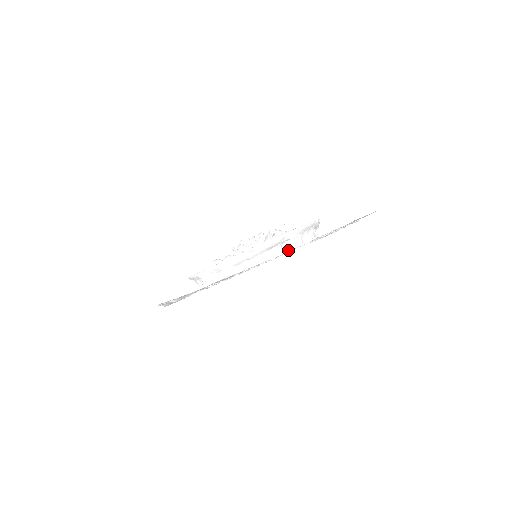
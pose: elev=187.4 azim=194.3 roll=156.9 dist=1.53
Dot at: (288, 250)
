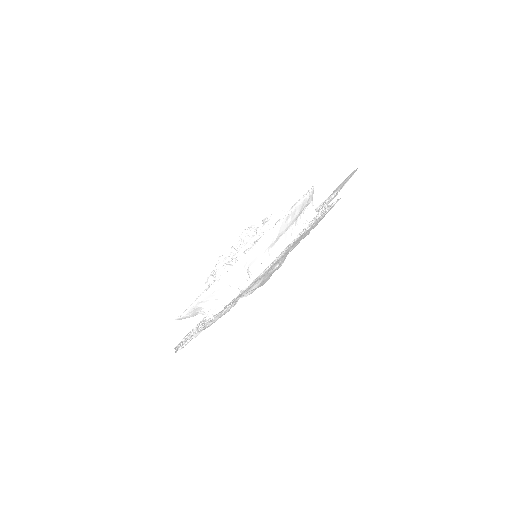
Dot at: (310, 218)
